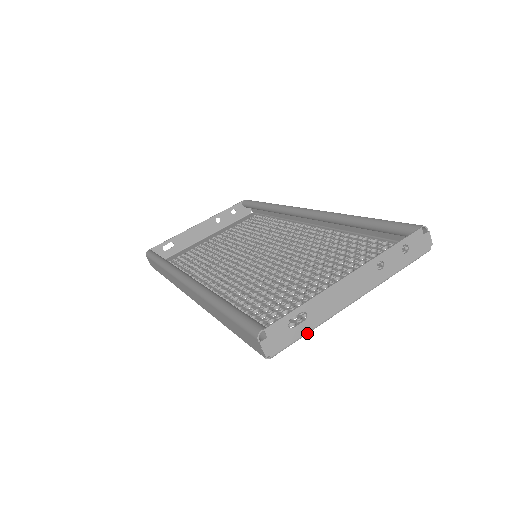
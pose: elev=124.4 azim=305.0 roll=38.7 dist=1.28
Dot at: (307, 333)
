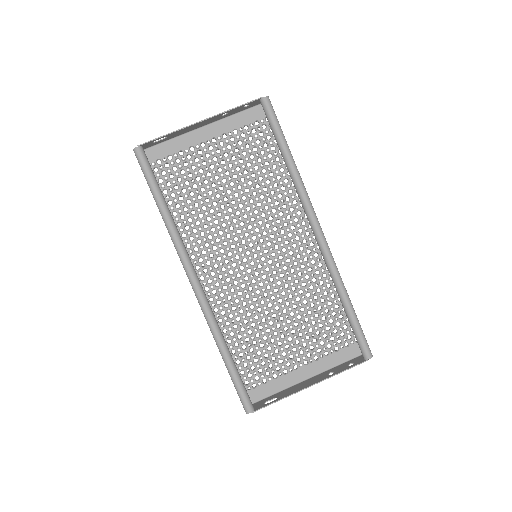
Dot at: (272, 396)
